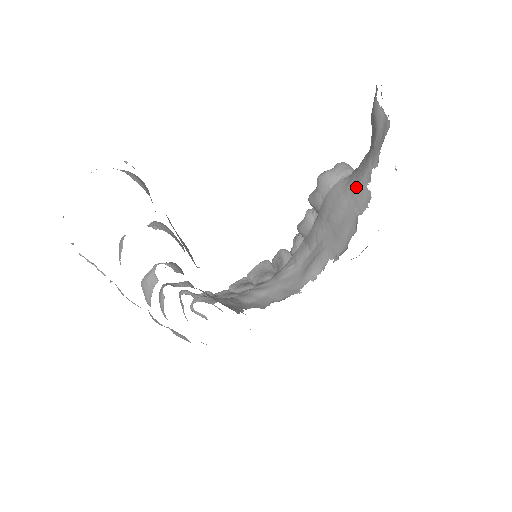
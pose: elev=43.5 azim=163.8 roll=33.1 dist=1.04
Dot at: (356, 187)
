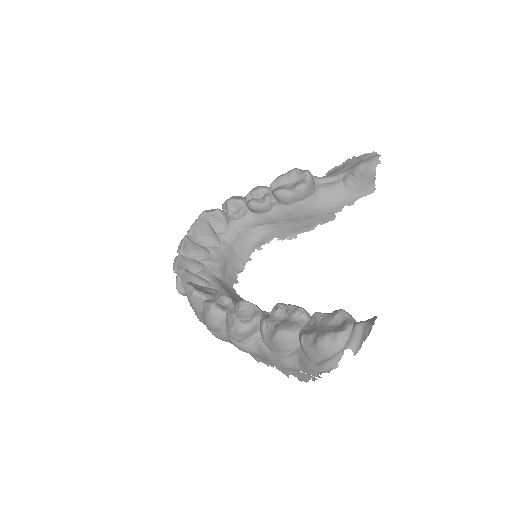
Dot at: (328, 210)
